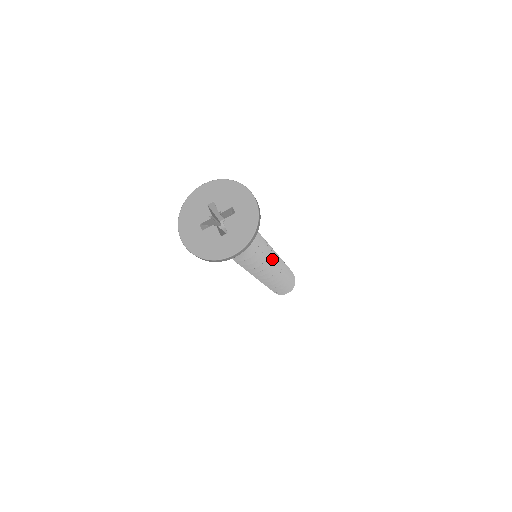
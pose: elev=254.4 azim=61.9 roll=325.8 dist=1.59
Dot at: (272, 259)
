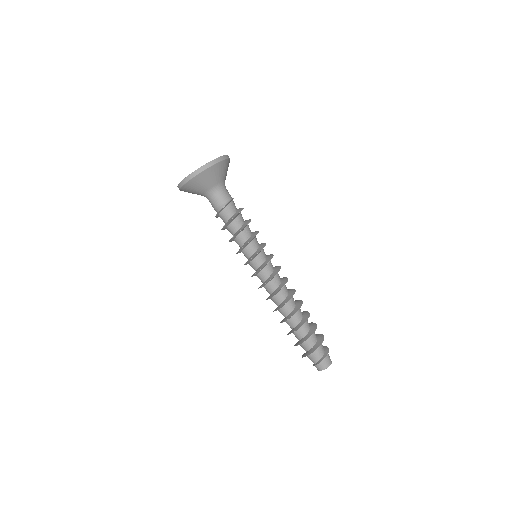
Dot at: (270, 258)
